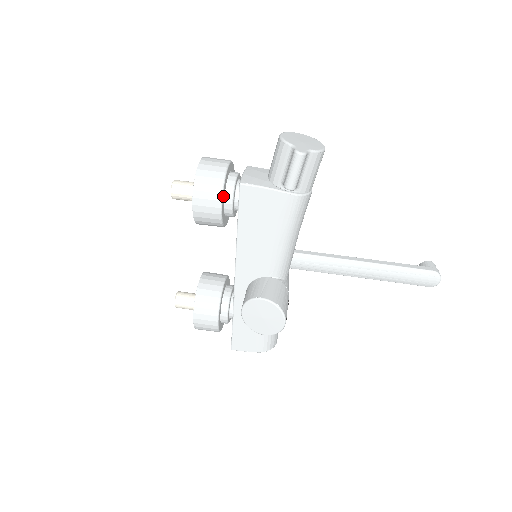
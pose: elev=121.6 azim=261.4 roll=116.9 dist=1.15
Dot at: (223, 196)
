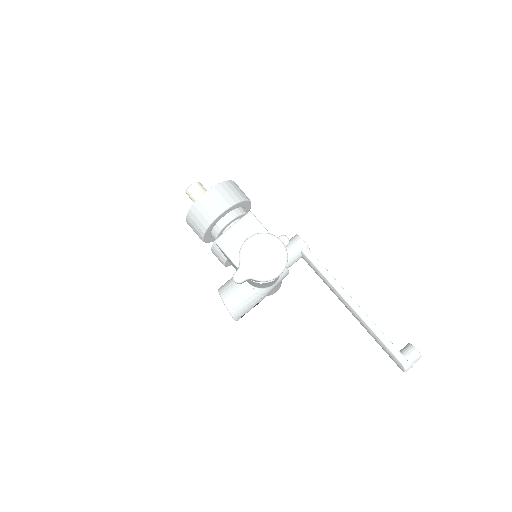
Dot at: (206, 236)
